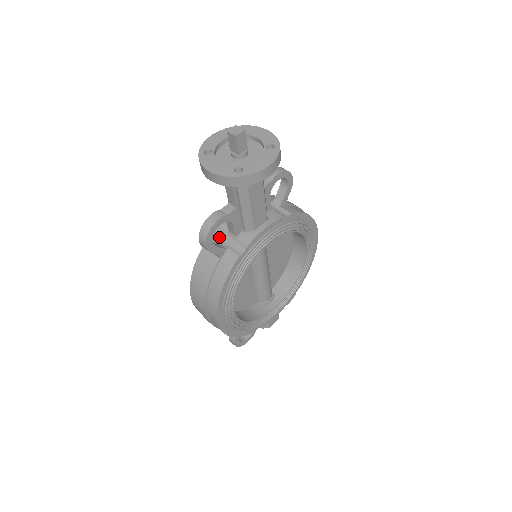
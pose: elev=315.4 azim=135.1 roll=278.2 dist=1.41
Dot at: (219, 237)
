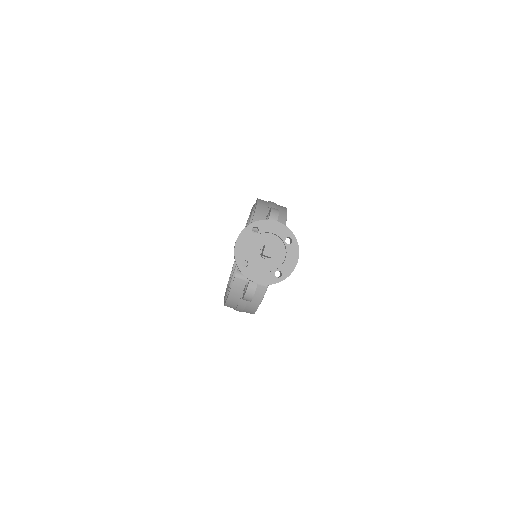
Dot at: (242, 277)
